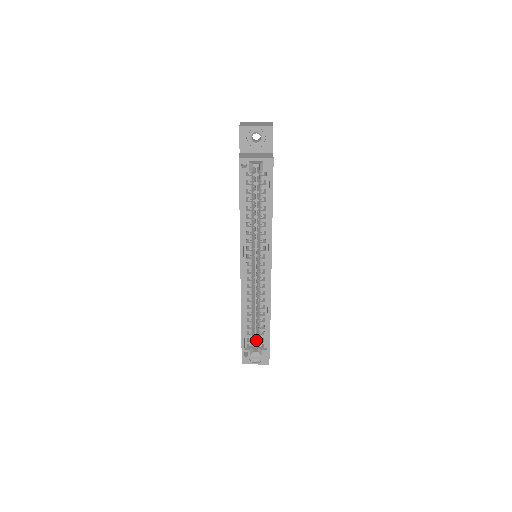
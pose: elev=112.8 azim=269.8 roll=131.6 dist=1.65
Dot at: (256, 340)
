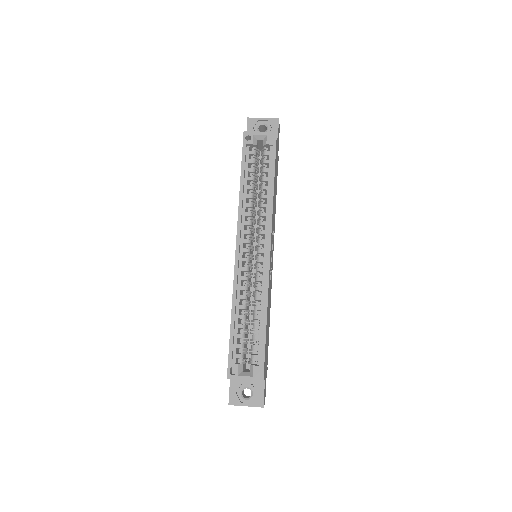
Dot at: occluded
